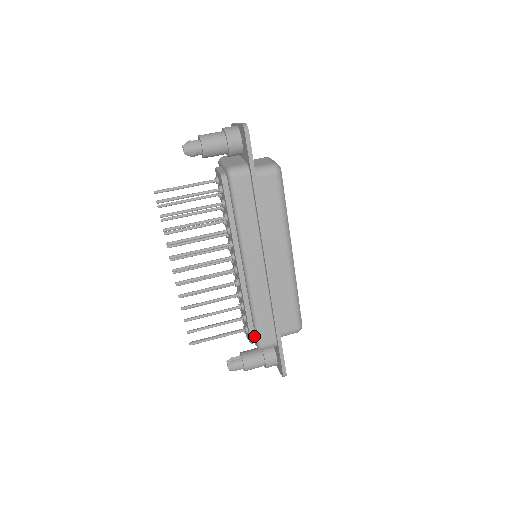
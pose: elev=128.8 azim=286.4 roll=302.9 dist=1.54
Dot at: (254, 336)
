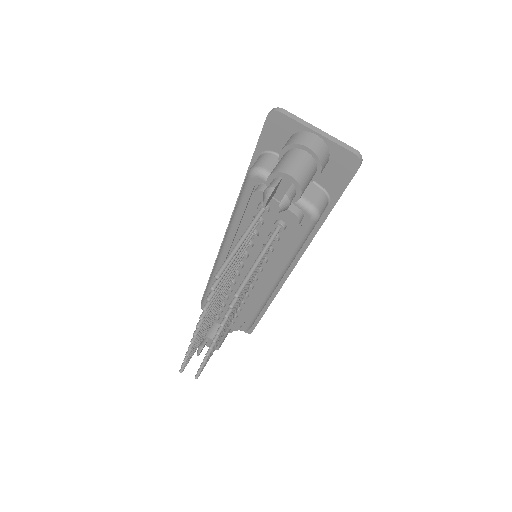
Dot at: occluded
